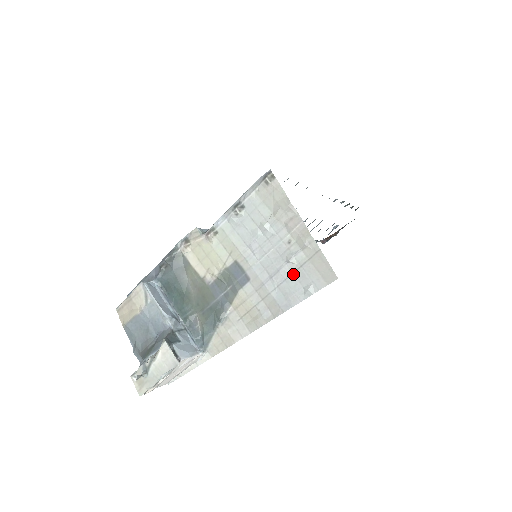
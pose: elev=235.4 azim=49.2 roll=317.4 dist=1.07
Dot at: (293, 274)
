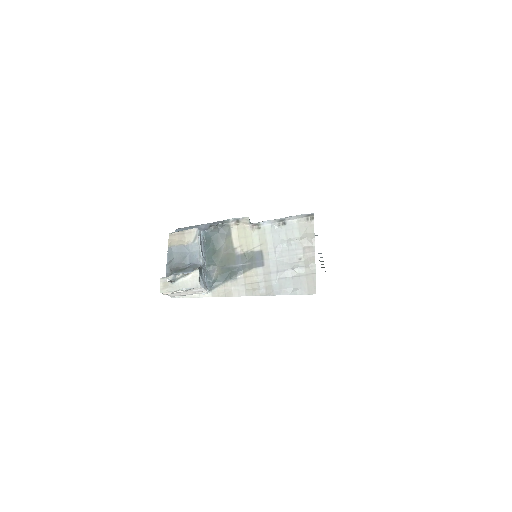
Dot at: (292, 277)
